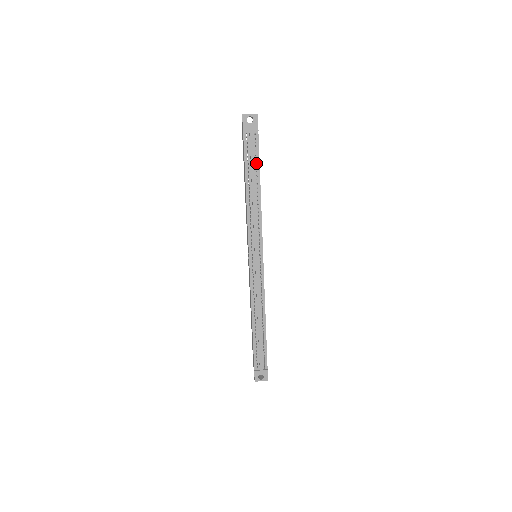
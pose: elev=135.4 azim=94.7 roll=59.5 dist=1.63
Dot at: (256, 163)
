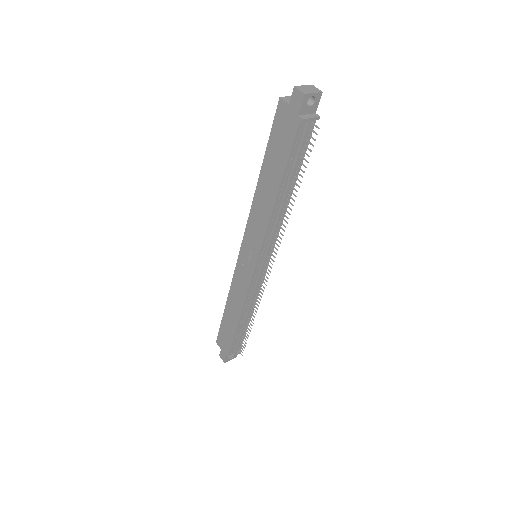
Dot at: occluded
